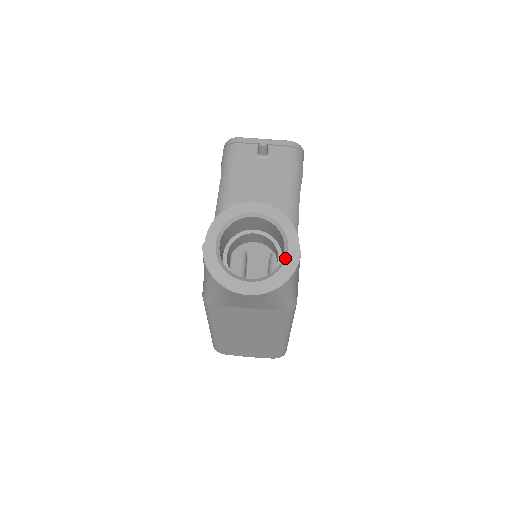
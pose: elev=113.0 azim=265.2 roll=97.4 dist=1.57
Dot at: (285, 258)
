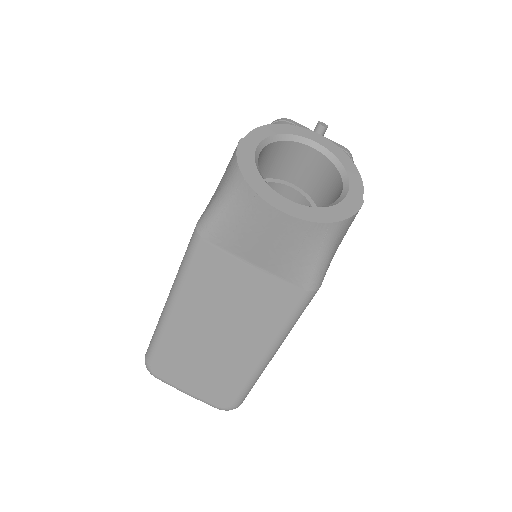
Dot at: (342, 198)
